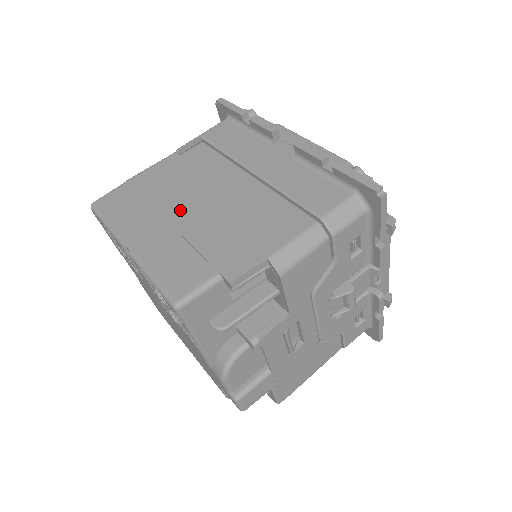
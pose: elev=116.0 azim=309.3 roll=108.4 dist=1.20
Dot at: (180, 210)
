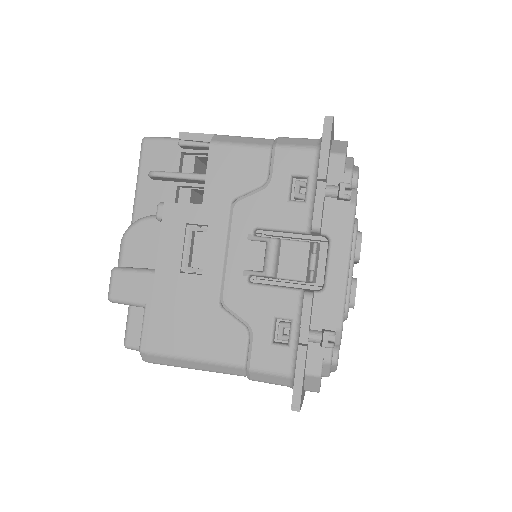
Dot at: occluded
